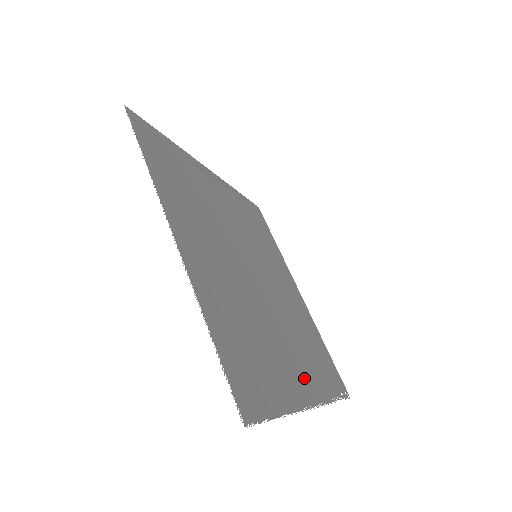
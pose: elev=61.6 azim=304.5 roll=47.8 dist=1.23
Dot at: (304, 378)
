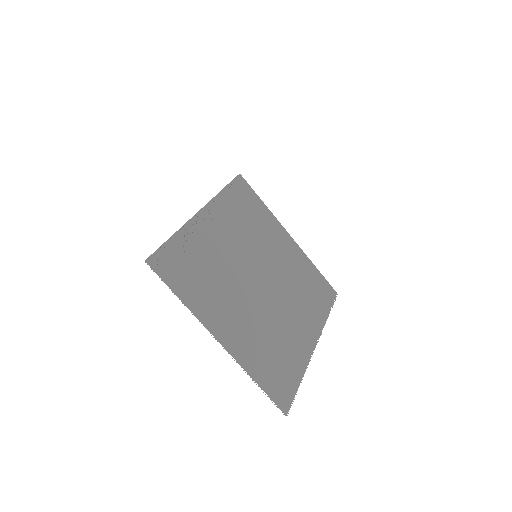
Dot at: (307, 330)
